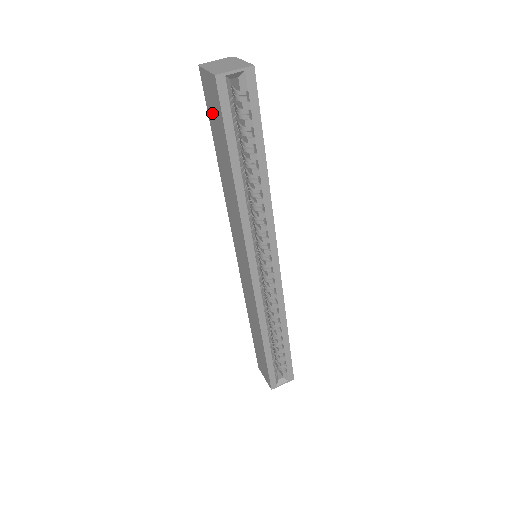
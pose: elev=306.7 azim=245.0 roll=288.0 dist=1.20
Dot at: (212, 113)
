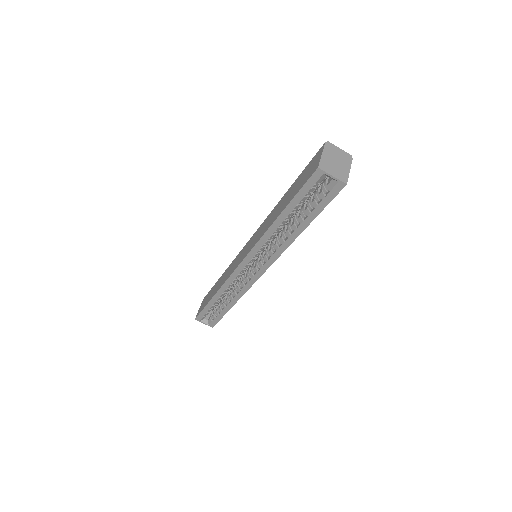
Dot at: (305, 173)
